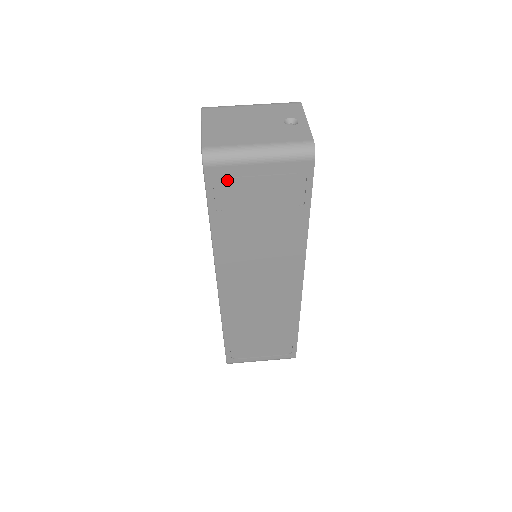
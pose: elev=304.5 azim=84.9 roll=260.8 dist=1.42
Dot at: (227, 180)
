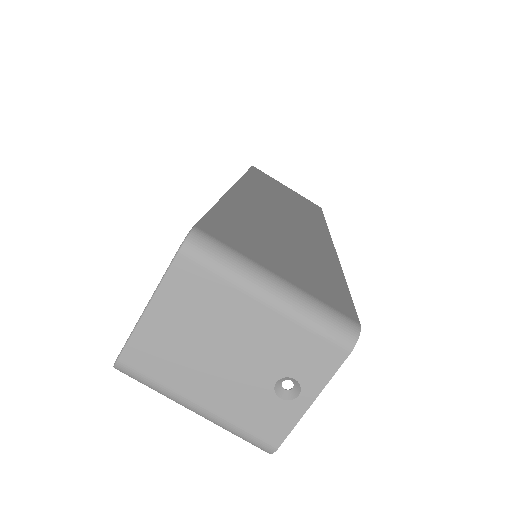
Dot at: occluded
